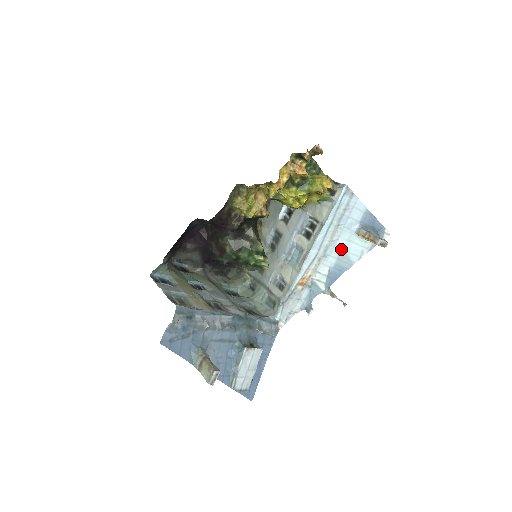
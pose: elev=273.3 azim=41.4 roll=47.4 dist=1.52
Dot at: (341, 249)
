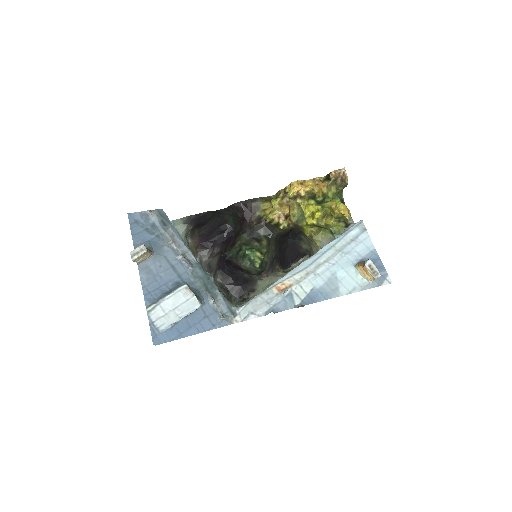
Dot at: (333, 275)
